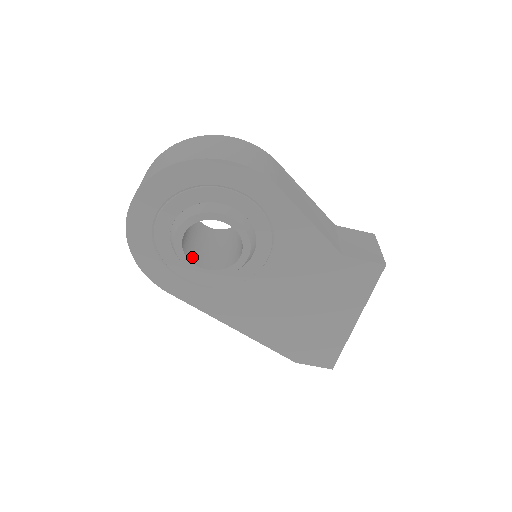
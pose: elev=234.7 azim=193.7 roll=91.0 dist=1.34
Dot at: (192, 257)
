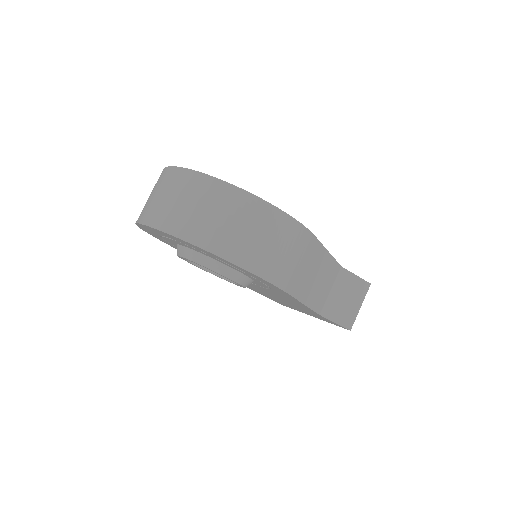
Dot at: occluded
